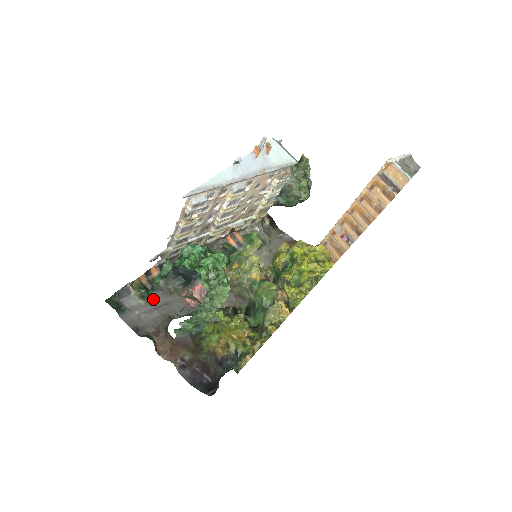
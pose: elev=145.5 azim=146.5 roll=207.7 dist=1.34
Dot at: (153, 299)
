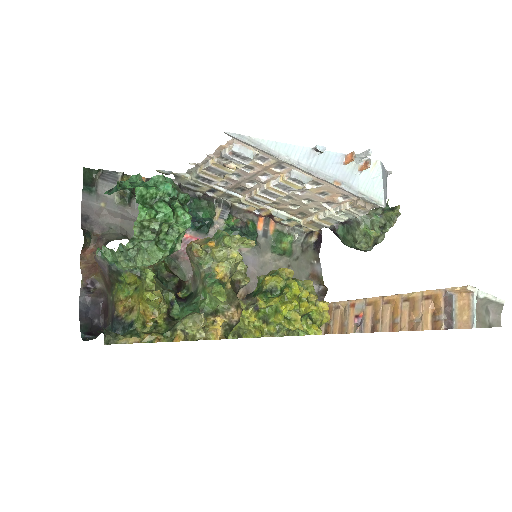
Dot at: (130, 207)
